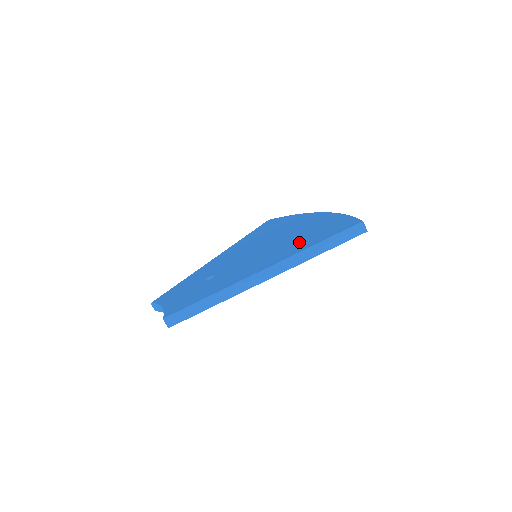
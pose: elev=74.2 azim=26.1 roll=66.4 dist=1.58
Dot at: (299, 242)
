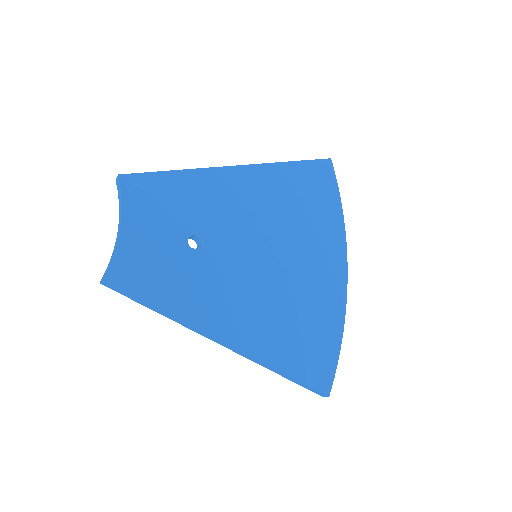
Dot at: (285, 333)
